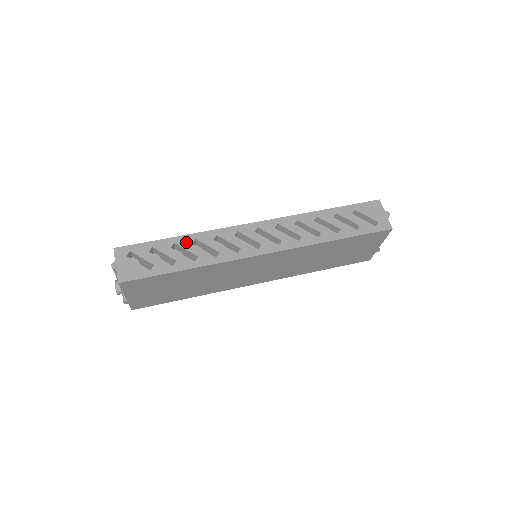
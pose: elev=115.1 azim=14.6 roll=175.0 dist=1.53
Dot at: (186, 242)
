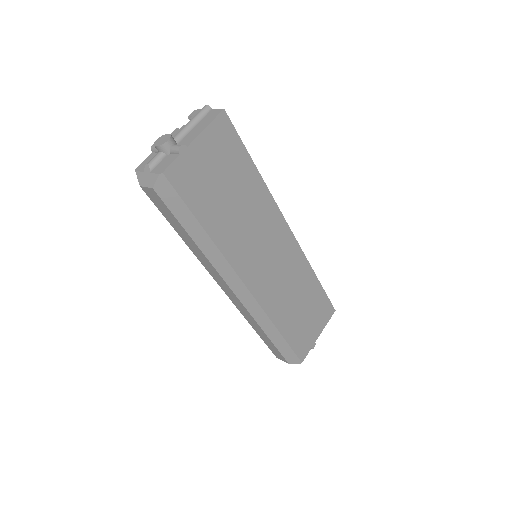
Dot at: occluded
